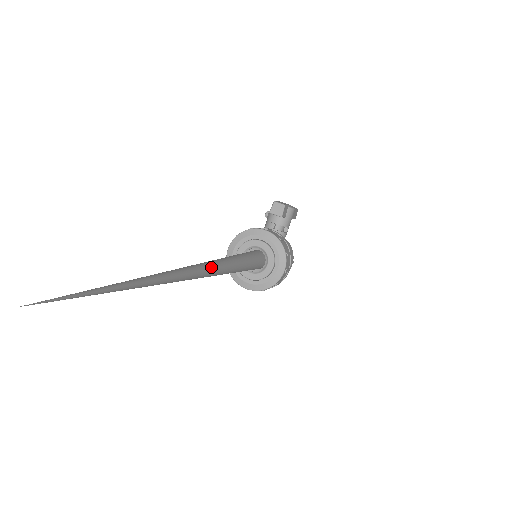
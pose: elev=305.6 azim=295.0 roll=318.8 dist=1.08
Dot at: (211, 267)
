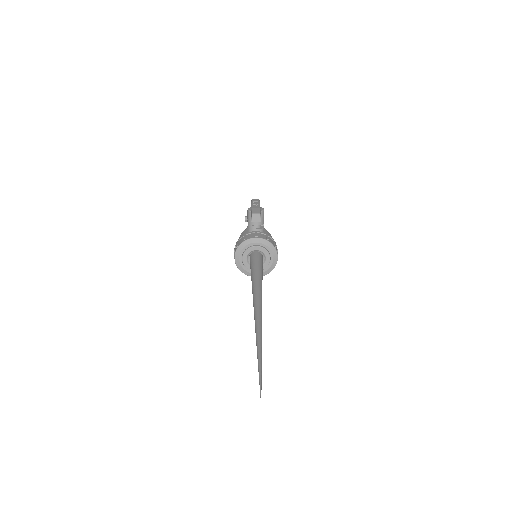
Dot at: (261, 301)
